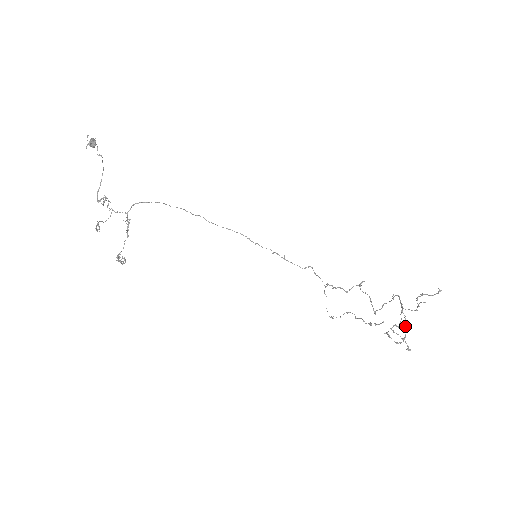
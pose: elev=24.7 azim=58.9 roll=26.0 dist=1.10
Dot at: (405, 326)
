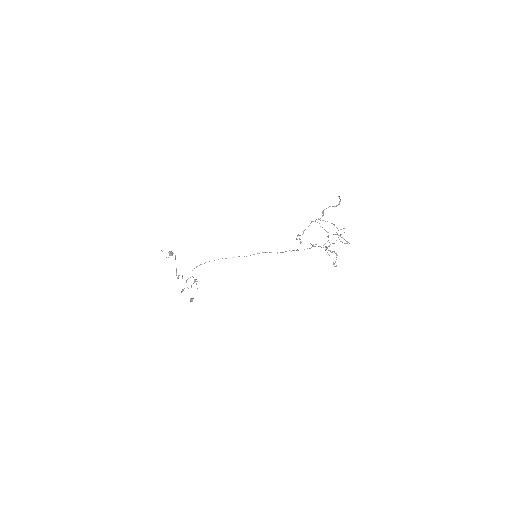
Dot at: occluded
